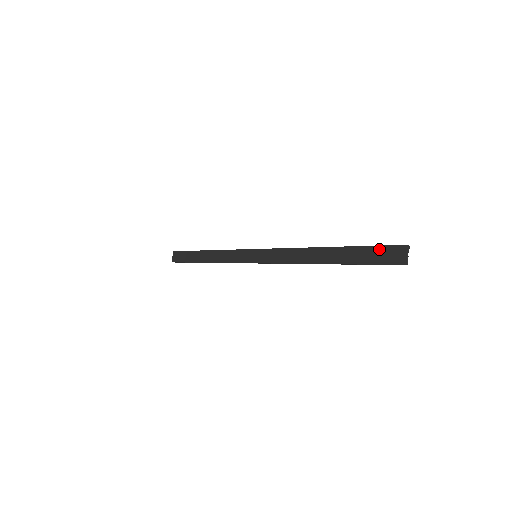
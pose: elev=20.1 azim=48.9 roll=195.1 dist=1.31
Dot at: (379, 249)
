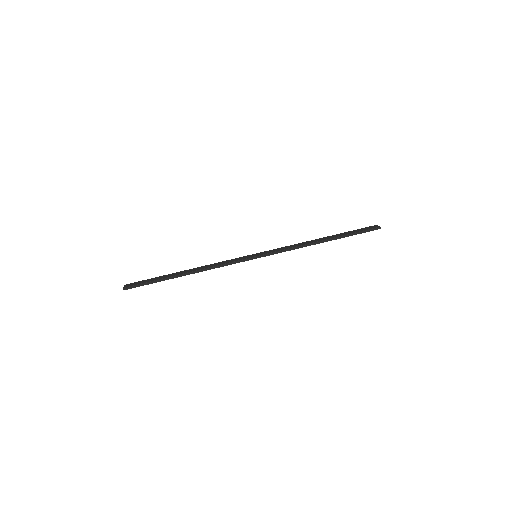
Dot at: (360, 229)
